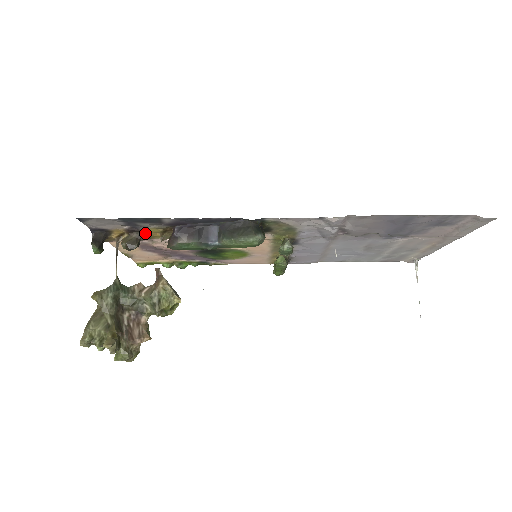
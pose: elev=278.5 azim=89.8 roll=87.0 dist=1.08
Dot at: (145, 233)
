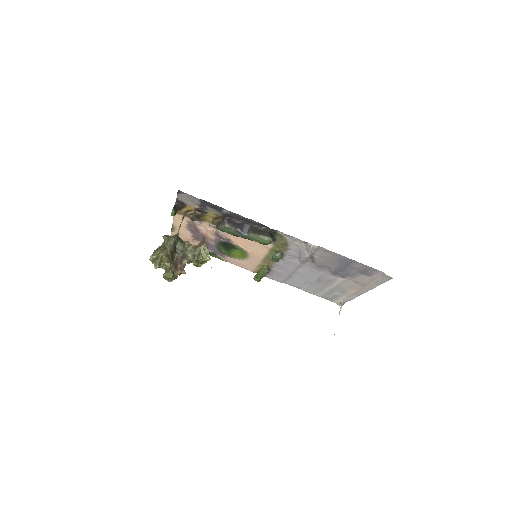
Dot at: (205, 215)
